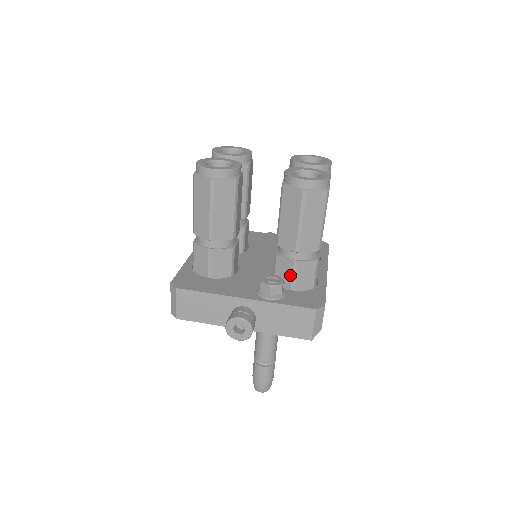
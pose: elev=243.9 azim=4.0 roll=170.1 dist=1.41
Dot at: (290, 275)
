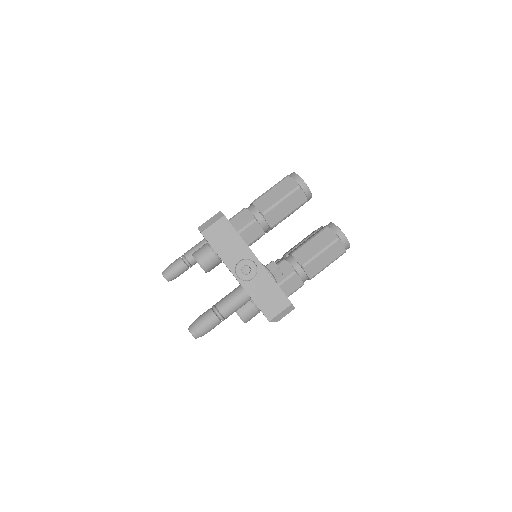
Dot at: (285, 276)
